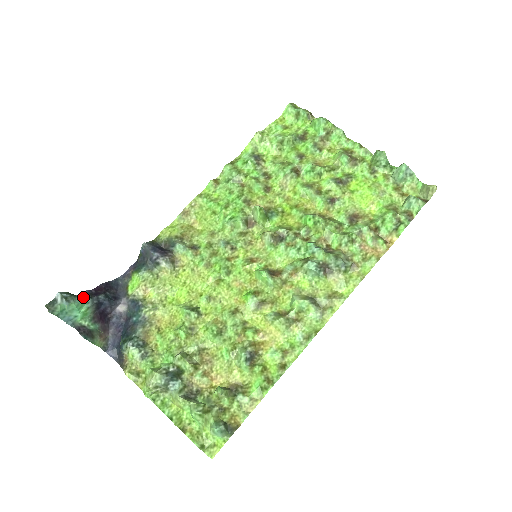
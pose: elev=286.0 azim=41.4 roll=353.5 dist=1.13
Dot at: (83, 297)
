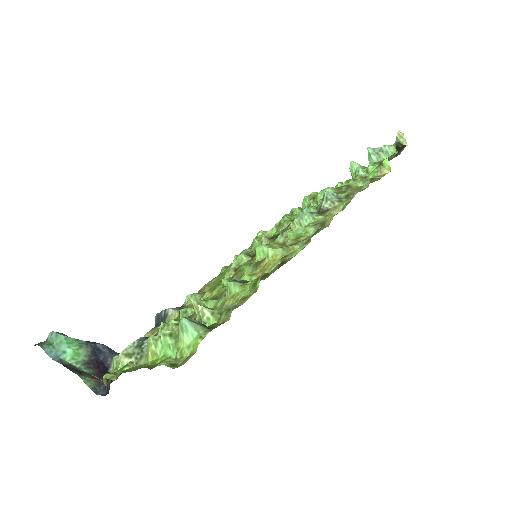
Dot at: (77, 339)
